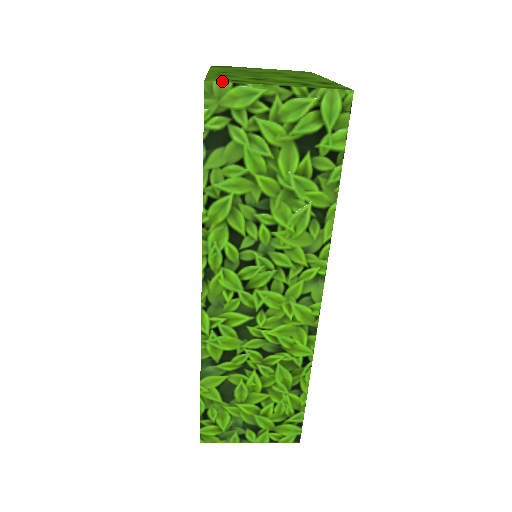
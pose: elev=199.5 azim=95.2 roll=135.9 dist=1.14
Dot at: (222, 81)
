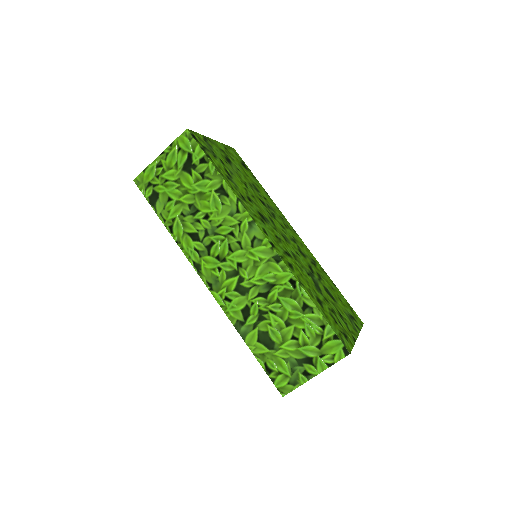
Dot at: (140, 175)
